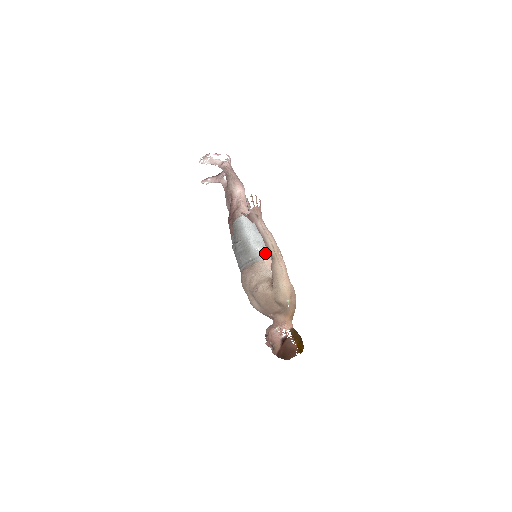
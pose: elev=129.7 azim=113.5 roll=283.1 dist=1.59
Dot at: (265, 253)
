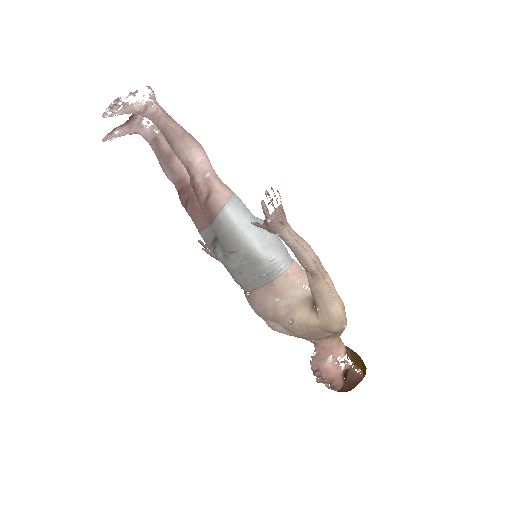
Dot at: (284, 259)
